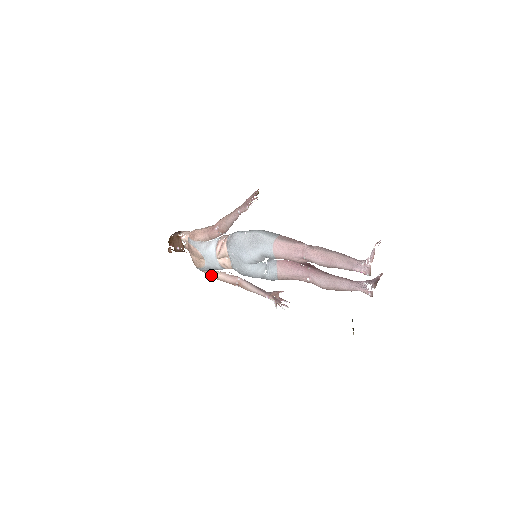
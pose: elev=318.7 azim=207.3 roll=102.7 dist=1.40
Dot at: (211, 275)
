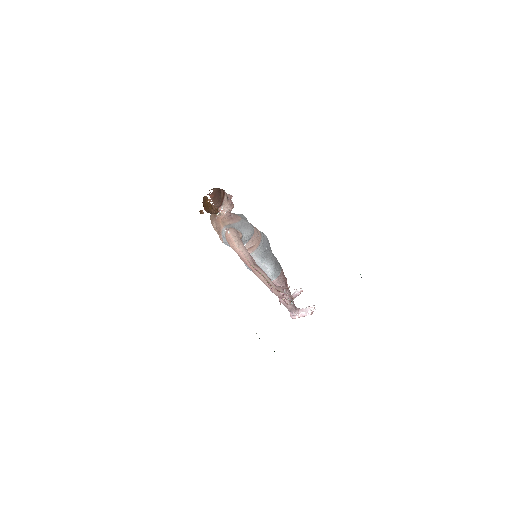
Dot at: occluded
